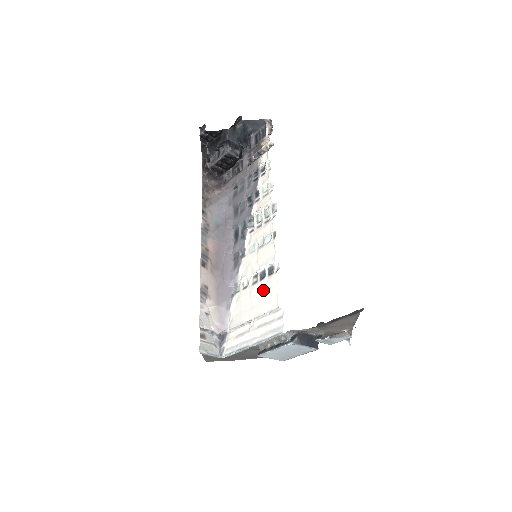
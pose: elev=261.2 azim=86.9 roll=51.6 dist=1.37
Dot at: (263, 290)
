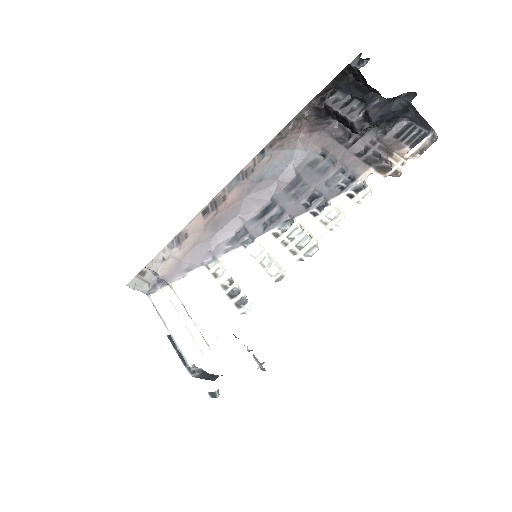
Dot at: (219, 308)
